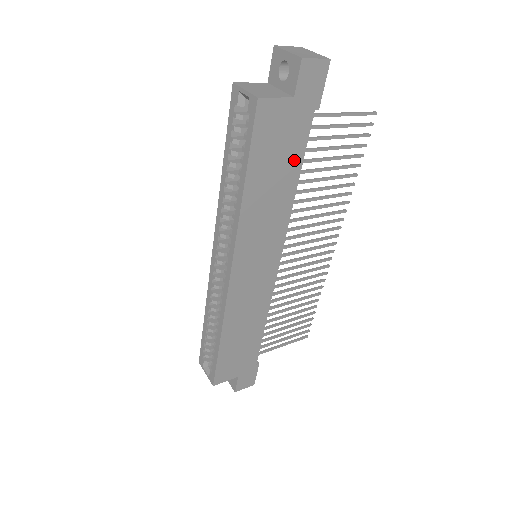
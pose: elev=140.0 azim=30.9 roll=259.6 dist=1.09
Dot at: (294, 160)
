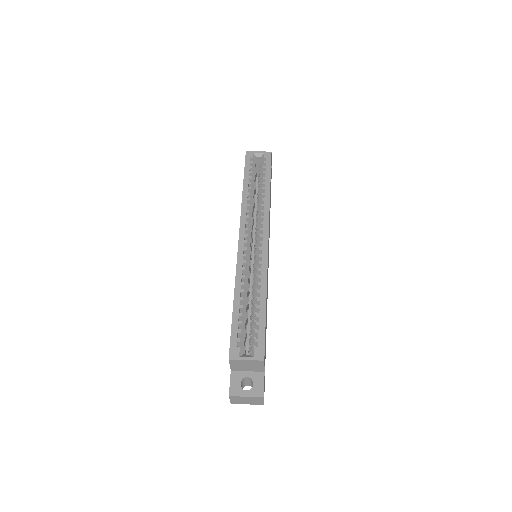
Dot at: occluded
